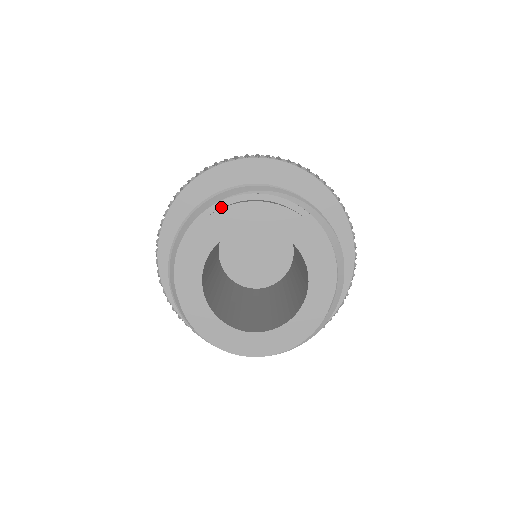
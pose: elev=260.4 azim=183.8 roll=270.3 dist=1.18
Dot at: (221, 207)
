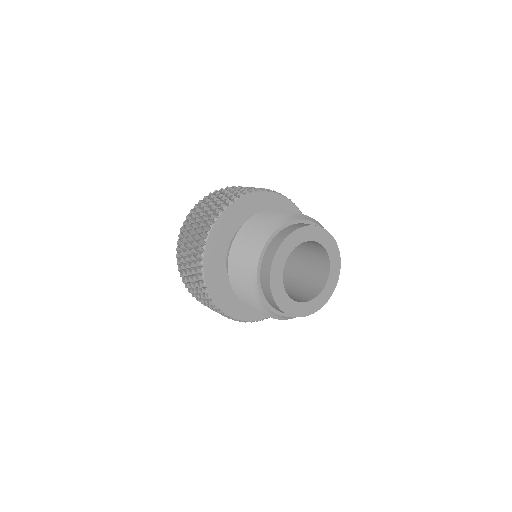
Dot at: (304, 223)
